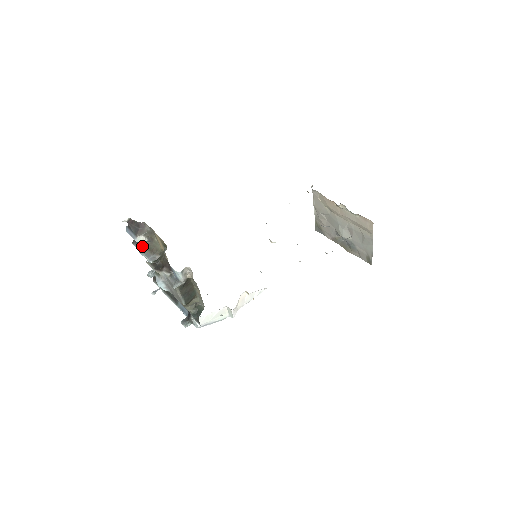
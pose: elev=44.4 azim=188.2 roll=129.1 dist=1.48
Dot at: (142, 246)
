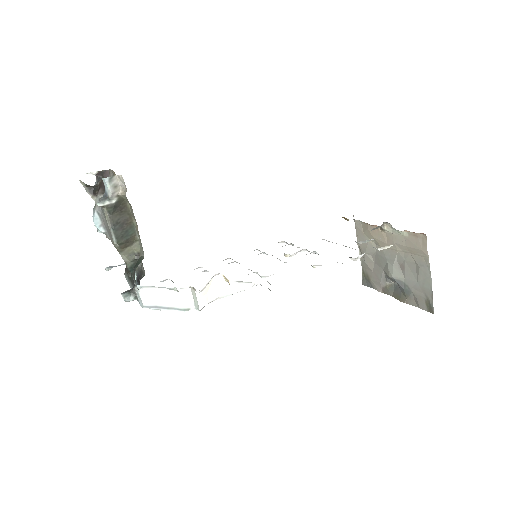
Dot at: occluded
